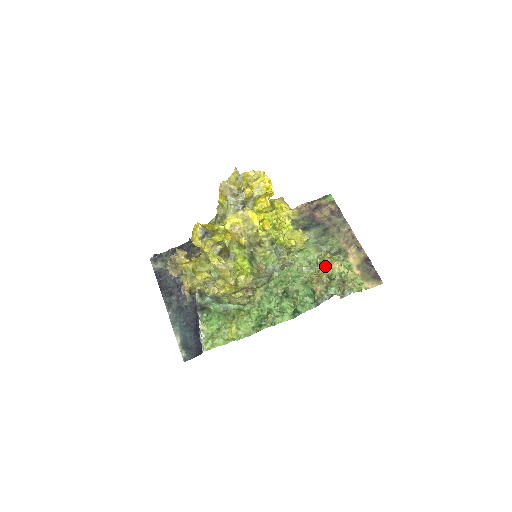
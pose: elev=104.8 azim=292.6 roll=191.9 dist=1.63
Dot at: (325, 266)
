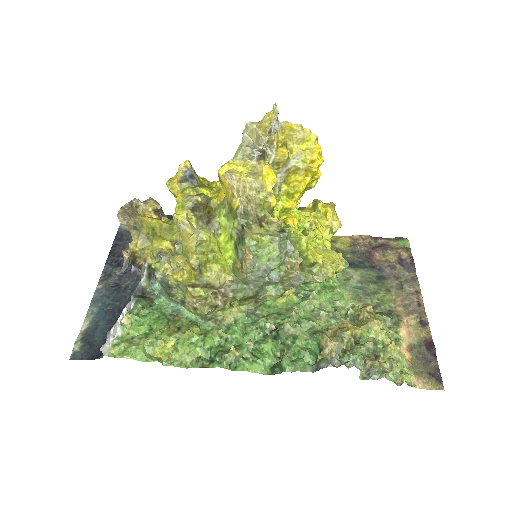
Dot at: occluded
